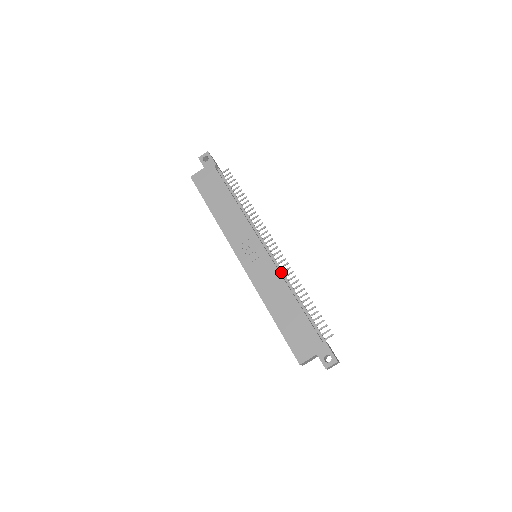
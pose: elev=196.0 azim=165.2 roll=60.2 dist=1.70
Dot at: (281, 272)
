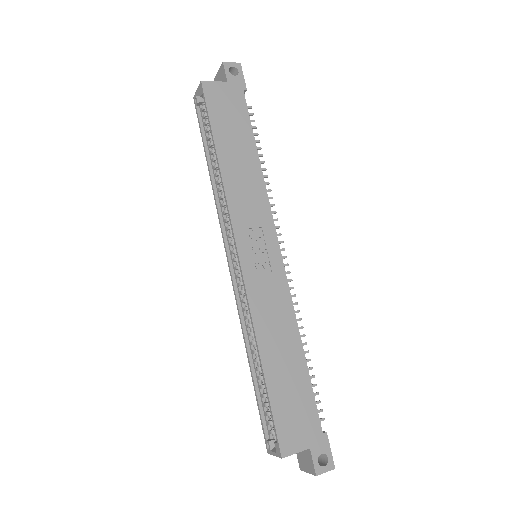
Dot at: occluded
